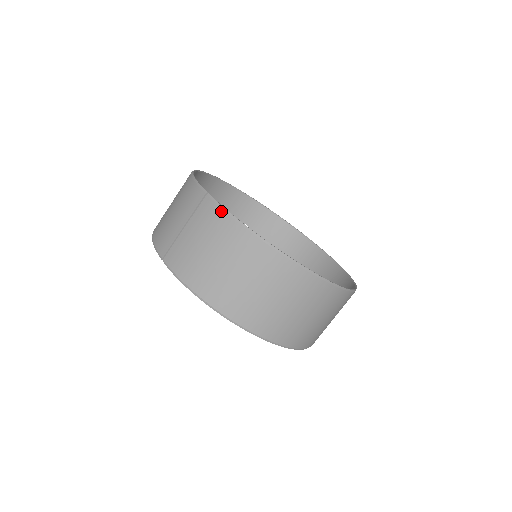
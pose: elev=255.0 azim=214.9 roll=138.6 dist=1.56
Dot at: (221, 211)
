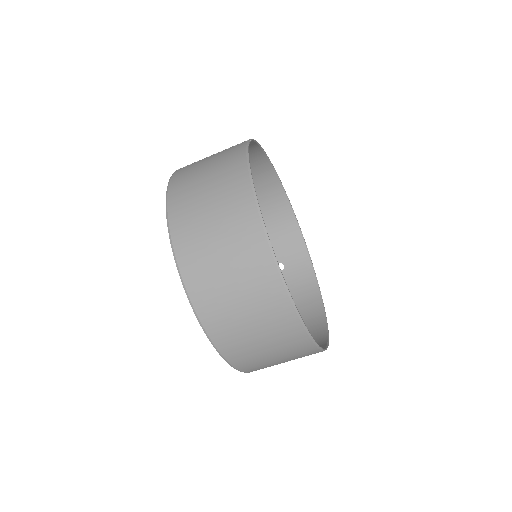
Dot at: (244, 148)
